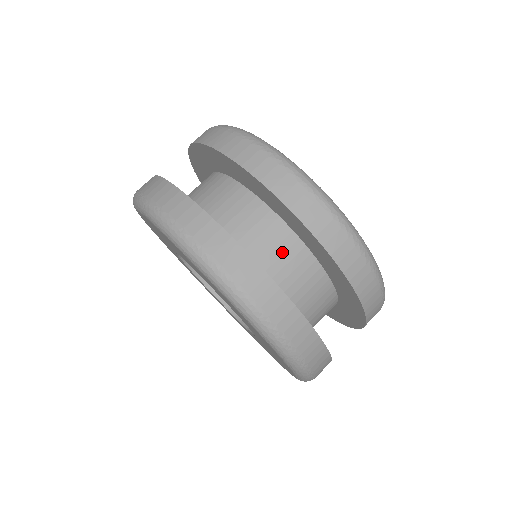
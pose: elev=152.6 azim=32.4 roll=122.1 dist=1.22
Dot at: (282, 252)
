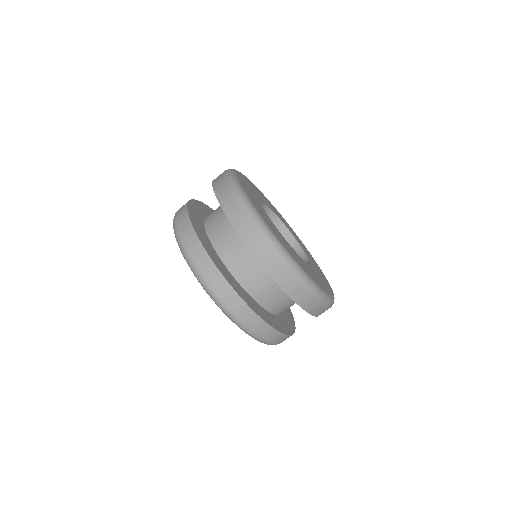
Dot at: (226, 232)
